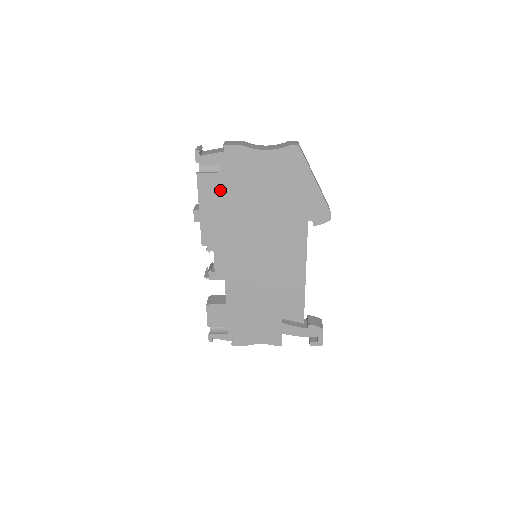
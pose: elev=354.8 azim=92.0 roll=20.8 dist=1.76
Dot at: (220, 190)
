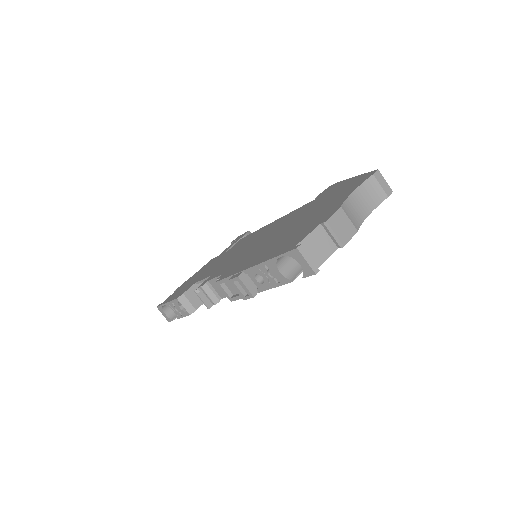
Dot at: occluded
